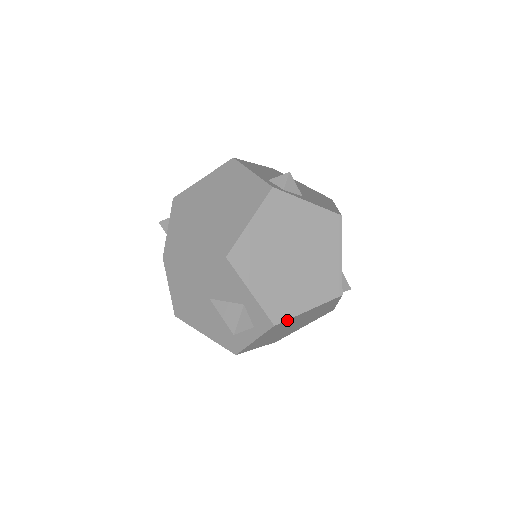
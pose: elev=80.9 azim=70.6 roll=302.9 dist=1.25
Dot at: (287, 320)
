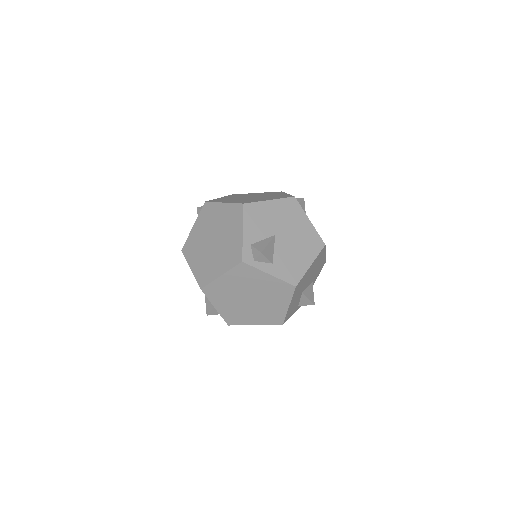
Dot at: (238, 324)
